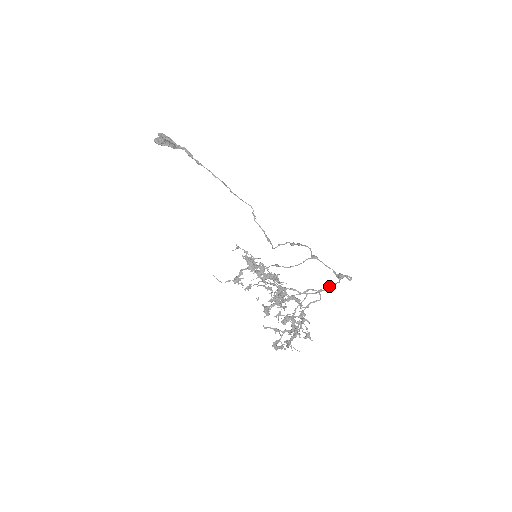
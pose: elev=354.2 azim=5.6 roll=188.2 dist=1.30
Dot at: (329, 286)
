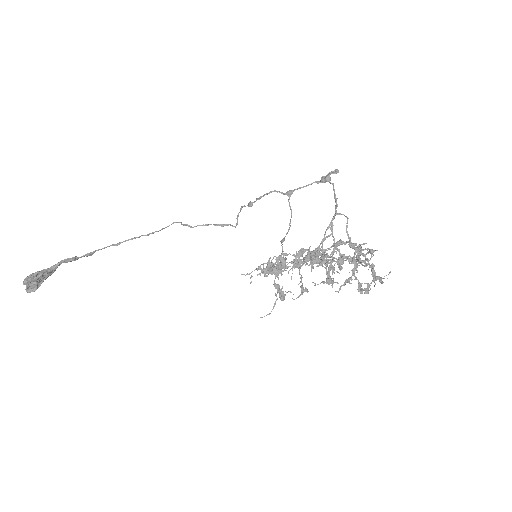
Dot at: (335, 199)
